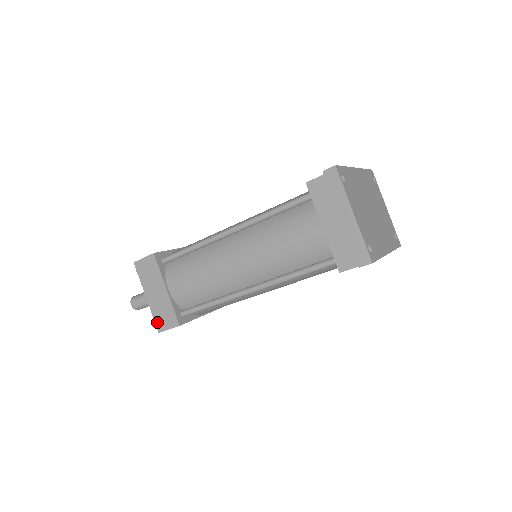
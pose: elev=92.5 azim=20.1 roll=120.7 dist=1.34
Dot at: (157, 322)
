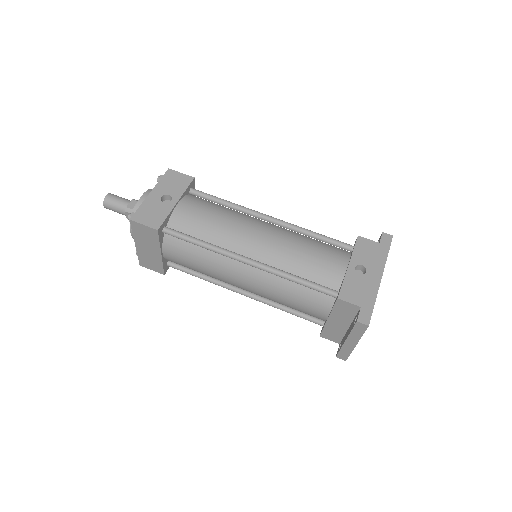
Dot at: (141, 261)
